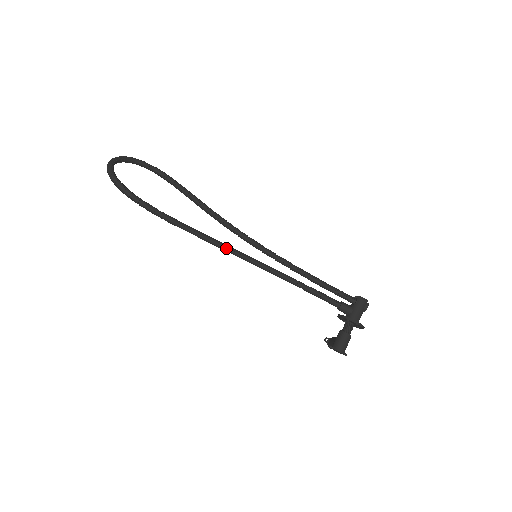
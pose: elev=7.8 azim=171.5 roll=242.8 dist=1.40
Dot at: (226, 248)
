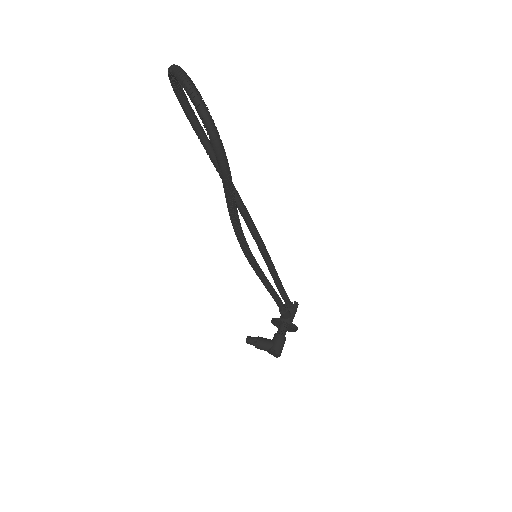
Dot at: (247, 246)
